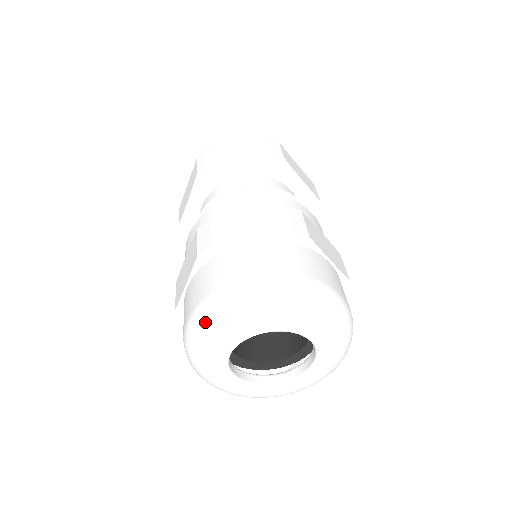
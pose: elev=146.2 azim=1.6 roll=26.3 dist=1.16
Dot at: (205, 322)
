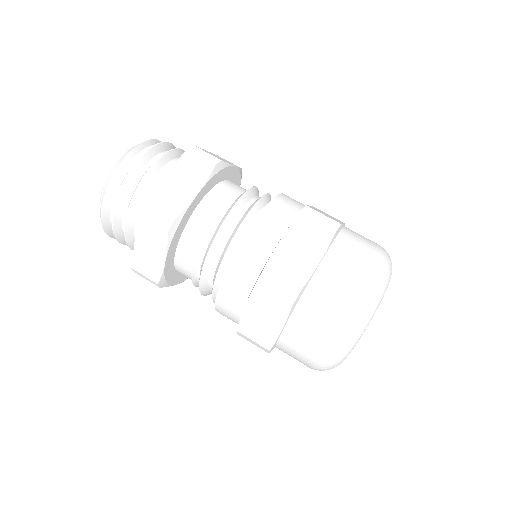
Dot at: occluded
